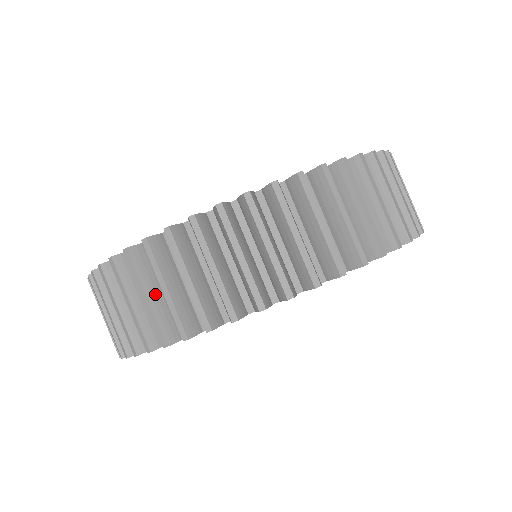
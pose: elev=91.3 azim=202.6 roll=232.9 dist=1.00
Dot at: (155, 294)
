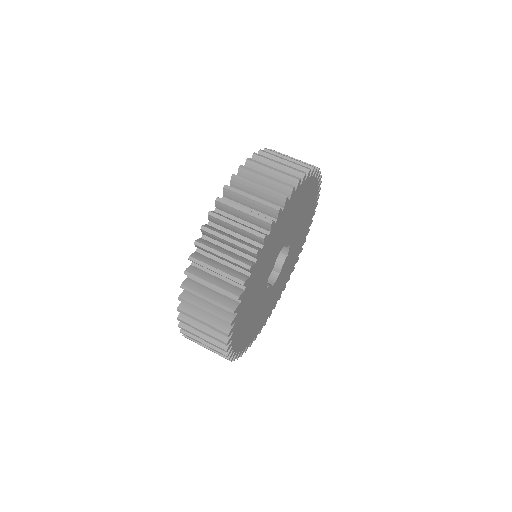
Dot at: (225, 252)
